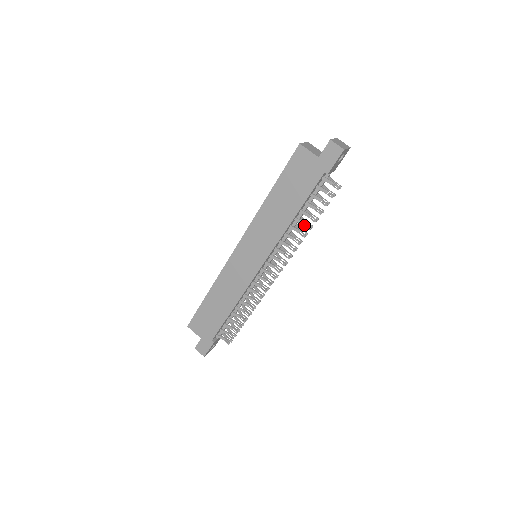
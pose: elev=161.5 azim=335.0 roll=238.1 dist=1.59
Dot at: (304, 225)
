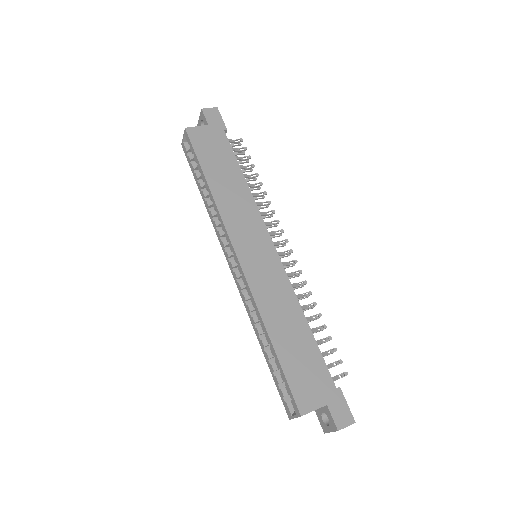
Dot at: (255, 186)
